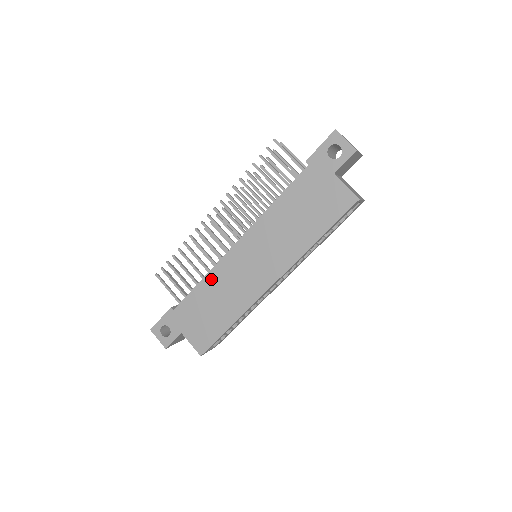
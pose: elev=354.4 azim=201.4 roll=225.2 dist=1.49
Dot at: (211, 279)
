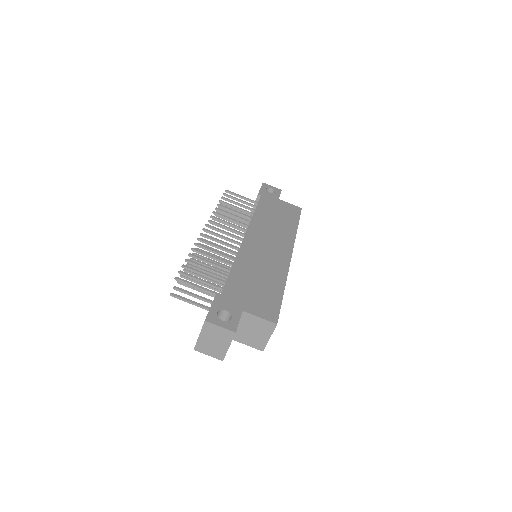
Dot at: (241, 261)
